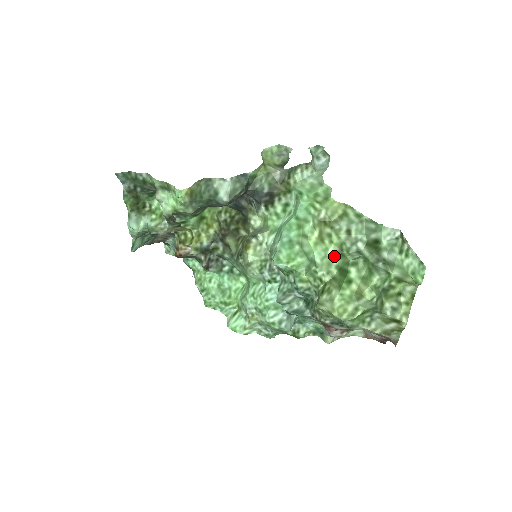
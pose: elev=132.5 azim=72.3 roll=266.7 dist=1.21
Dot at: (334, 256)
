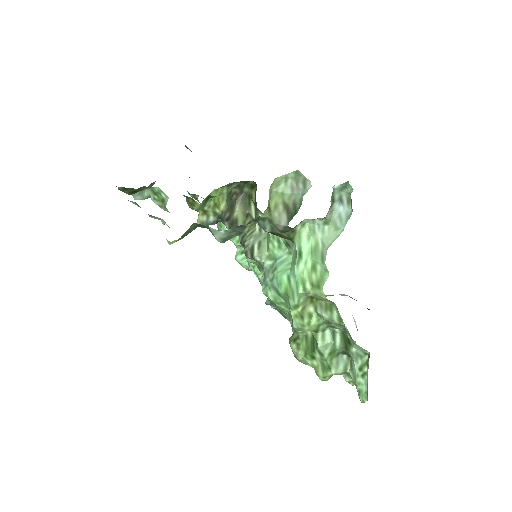
Dot at: occluded
